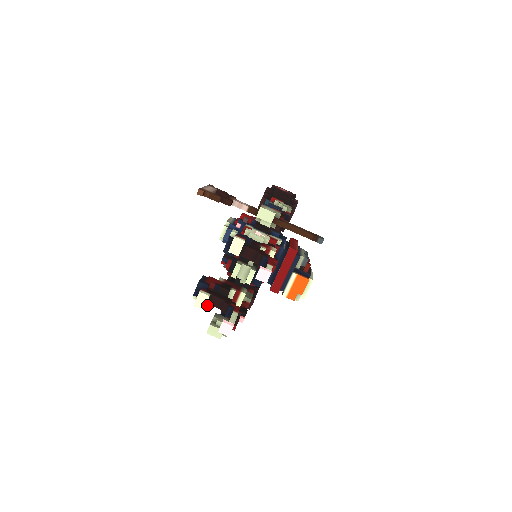
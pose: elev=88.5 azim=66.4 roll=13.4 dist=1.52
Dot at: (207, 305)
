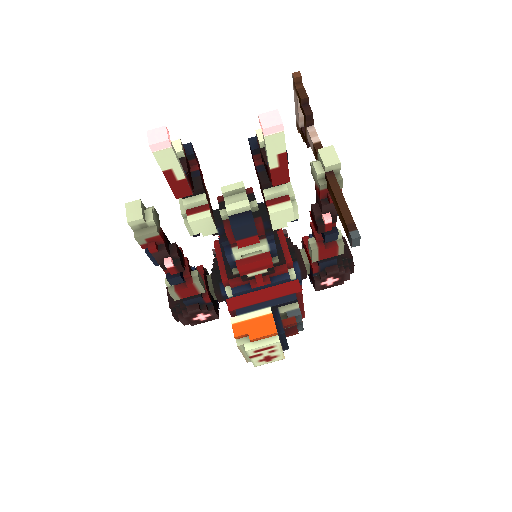
Dot at: occluded
